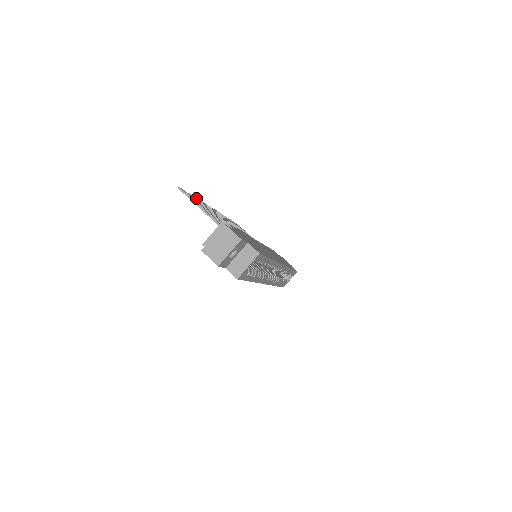
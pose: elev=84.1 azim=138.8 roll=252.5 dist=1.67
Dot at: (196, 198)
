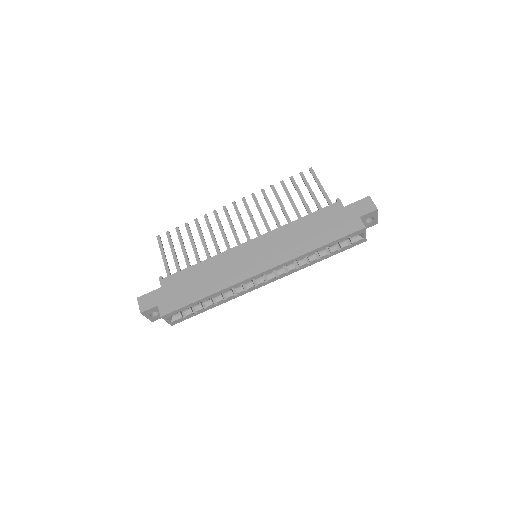
Dot at: (186, 226)
